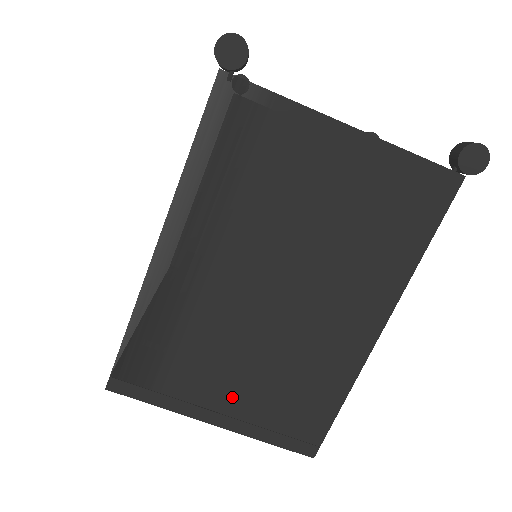
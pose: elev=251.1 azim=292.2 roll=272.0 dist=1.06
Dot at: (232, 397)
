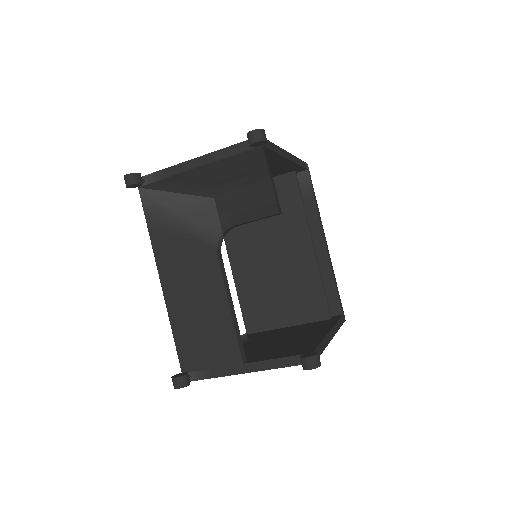
Dot at: occluded
